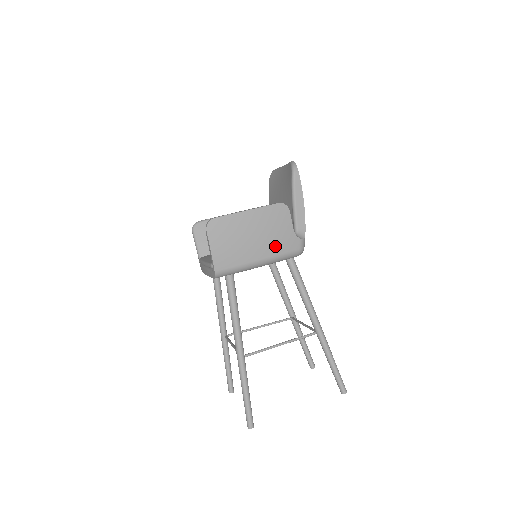
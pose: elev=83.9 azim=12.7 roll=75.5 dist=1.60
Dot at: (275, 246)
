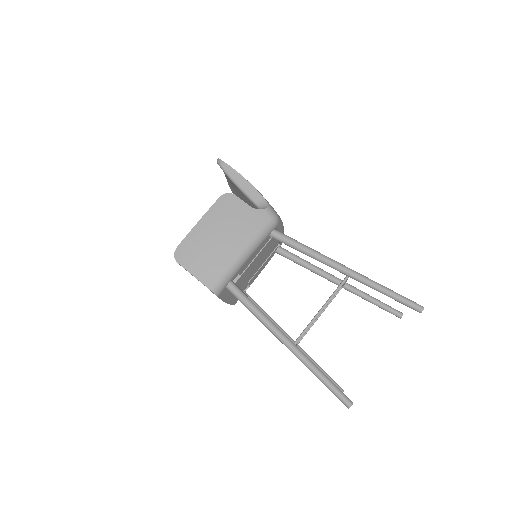
Dot at: (245, 231)
